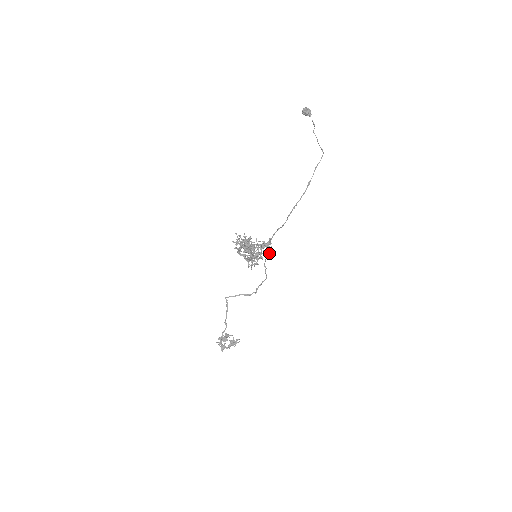
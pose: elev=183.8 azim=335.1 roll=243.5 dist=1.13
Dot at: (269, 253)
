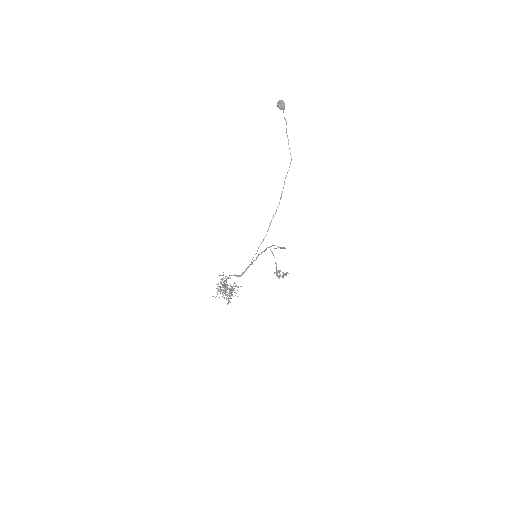
Dot at: (235, 295)
